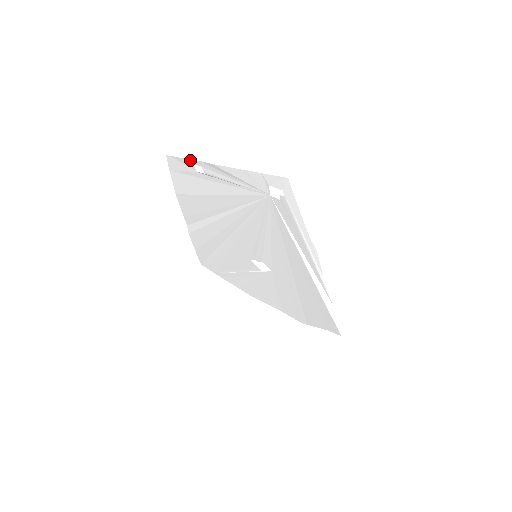
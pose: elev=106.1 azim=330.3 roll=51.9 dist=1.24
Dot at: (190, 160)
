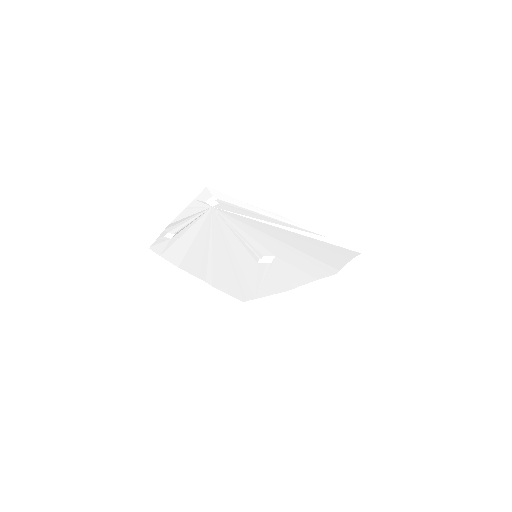
Dot at: (160, 236)
